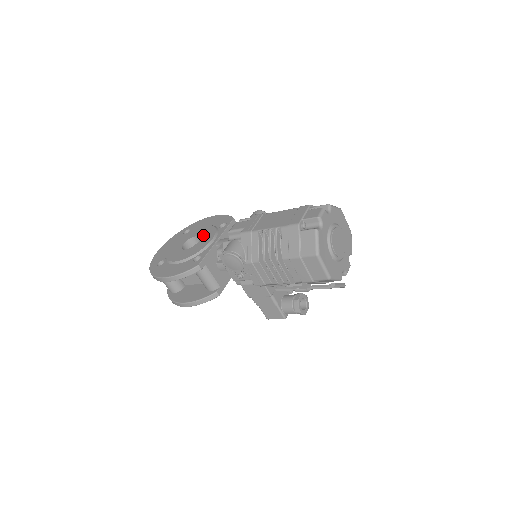
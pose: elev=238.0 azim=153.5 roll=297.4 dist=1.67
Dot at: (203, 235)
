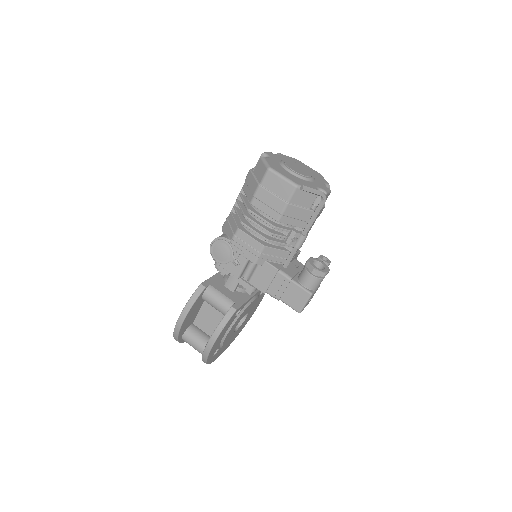
Dot at: occluded
